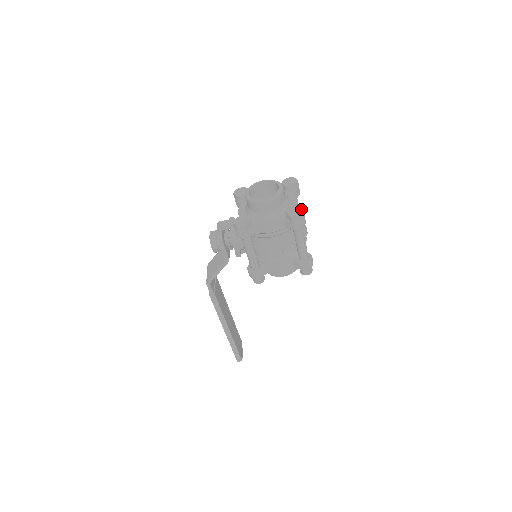
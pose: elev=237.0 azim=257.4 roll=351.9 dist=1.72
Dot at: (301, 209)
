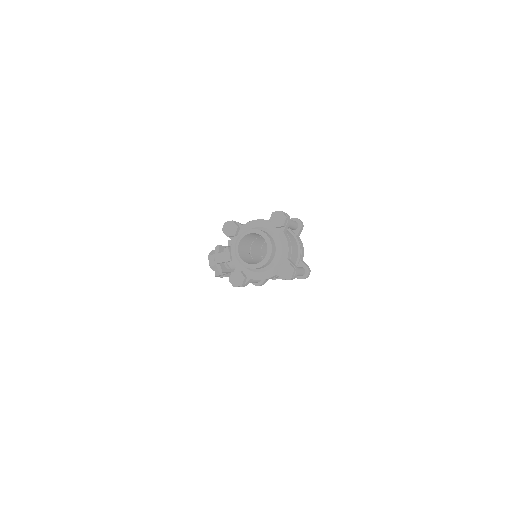
Dot at: (292, 271)
